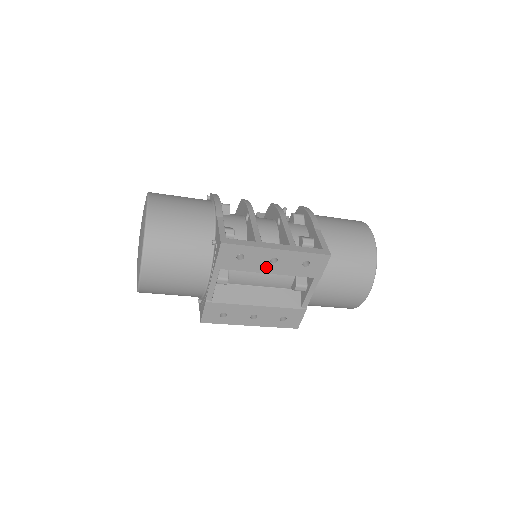
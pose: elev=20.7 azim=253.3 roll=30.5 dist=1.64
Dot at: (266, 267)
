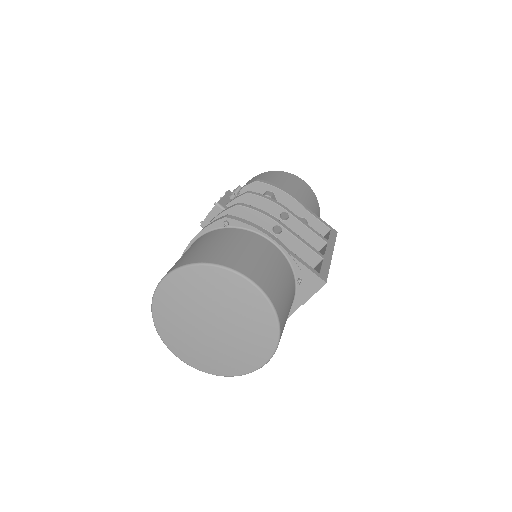
Dot at: occluded
